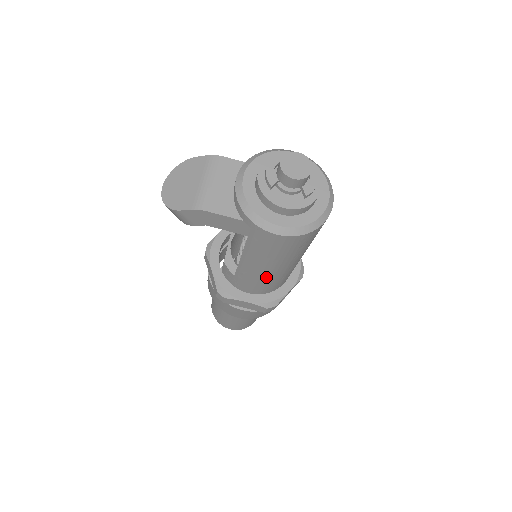
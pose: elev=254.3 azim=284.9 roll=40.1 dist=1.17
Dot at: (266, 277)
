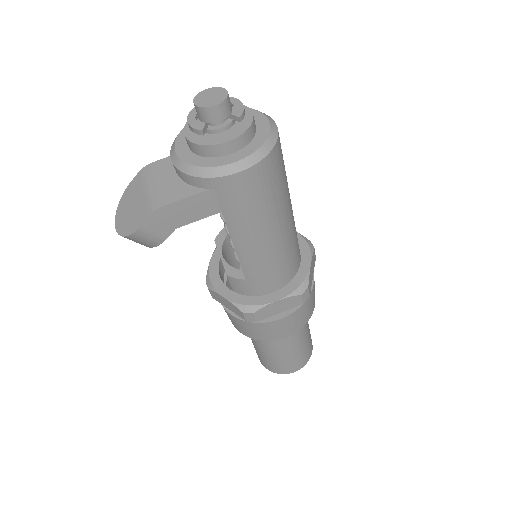
Dot at: (273, 252)
